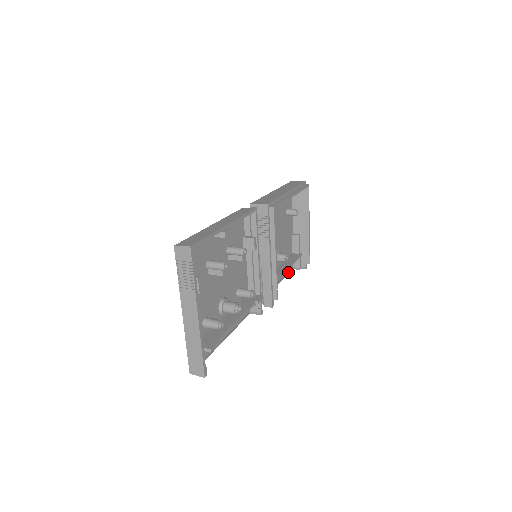
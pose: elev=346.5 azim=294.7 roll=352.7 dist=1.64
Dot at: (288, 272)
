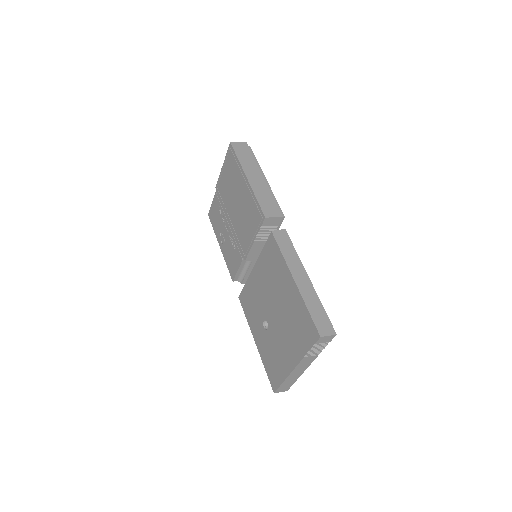
Dot at: occluded
